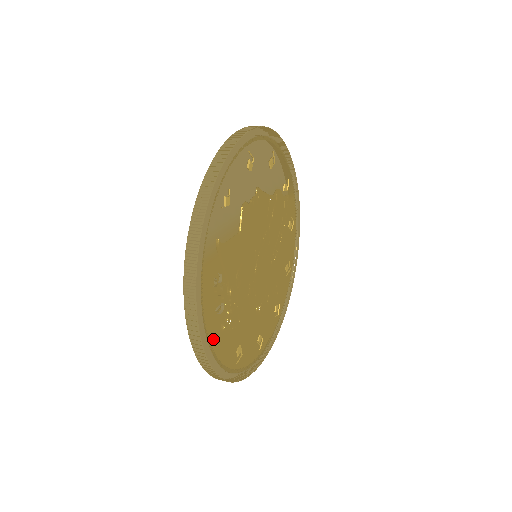
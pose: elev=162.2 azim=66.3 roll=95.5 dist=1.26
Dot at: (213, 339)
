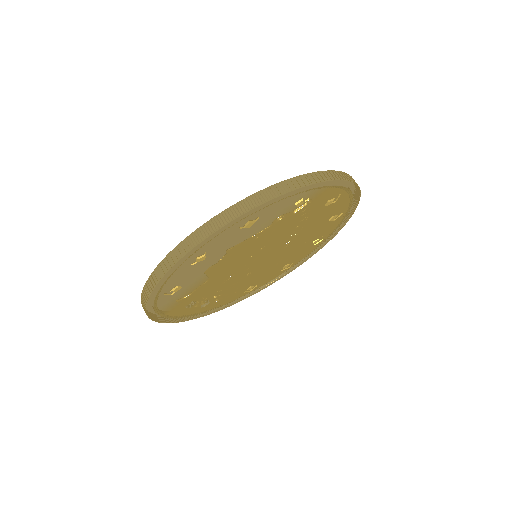
Dot at: (207, 307)
